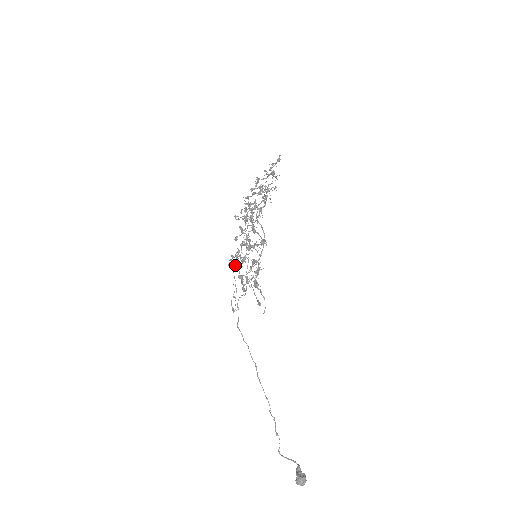
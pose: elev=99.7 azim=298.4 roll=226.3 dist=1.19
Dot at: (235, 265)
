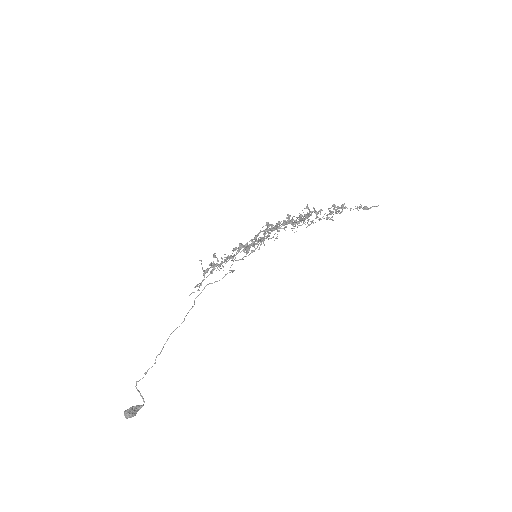
Dot at: occluded
